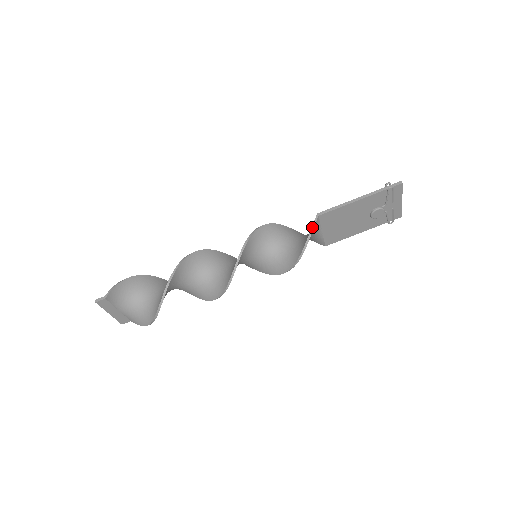
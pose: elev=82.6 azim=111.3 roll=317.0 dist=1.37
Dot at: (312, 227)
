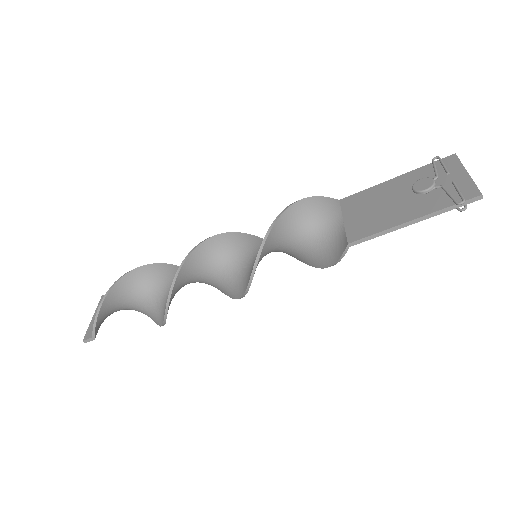
Dot at: (339, 259)
